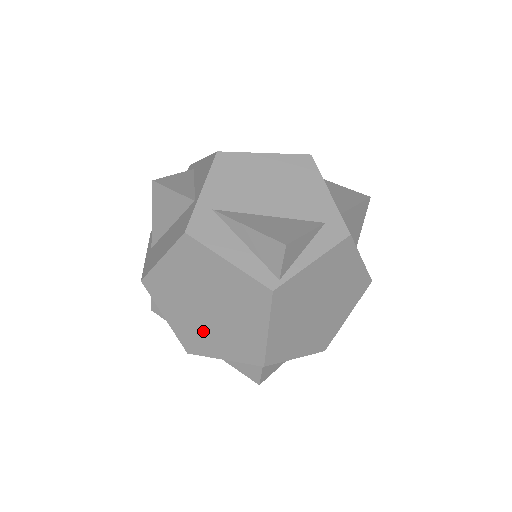
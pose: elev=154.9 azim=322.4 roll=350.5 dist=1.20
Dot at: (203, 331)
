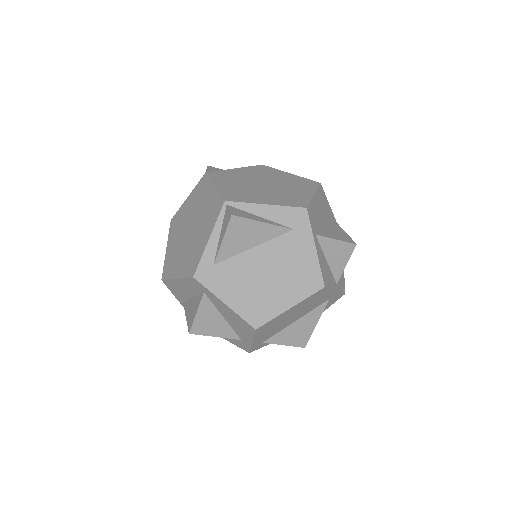
Dot at: (193, 245)
